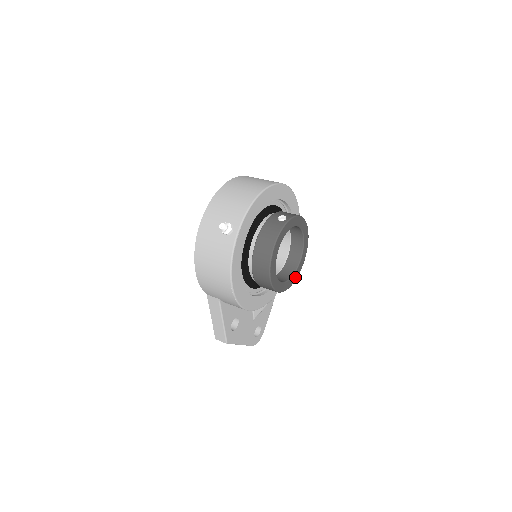
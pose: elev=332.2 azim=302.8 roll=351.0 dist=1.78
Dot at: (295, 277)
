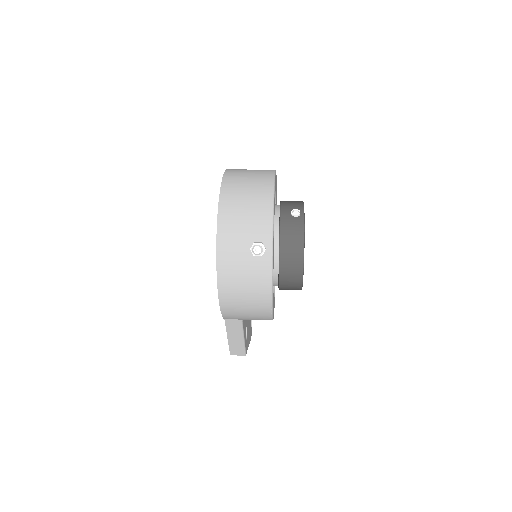
Dot at: occluded
